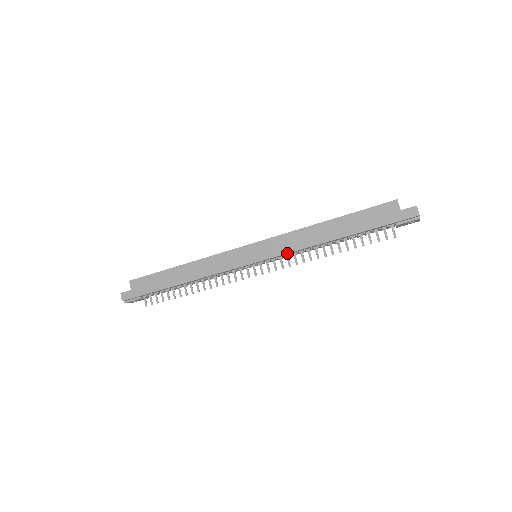
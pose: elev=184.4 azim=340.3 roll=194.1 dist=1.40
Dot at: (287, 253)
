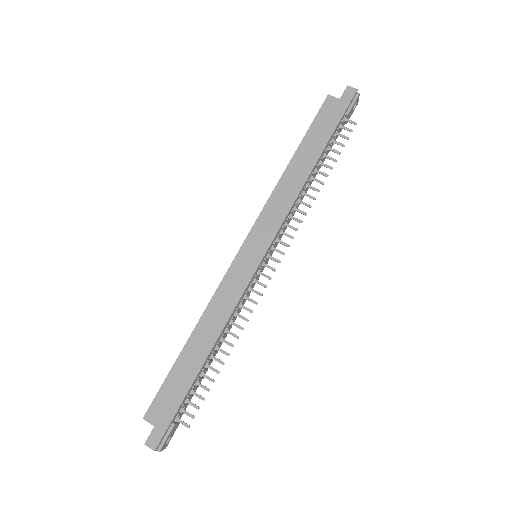
Dot at: (285, 218)
